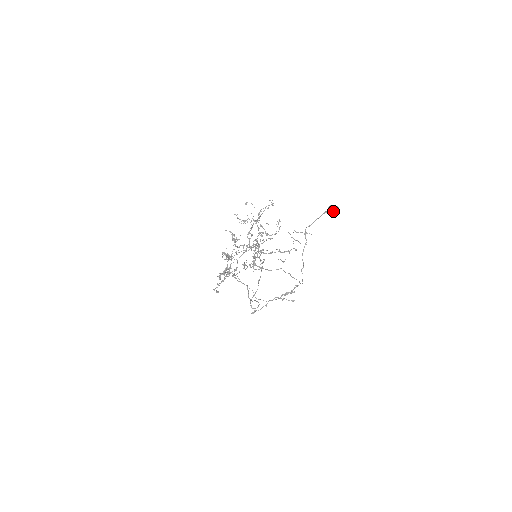
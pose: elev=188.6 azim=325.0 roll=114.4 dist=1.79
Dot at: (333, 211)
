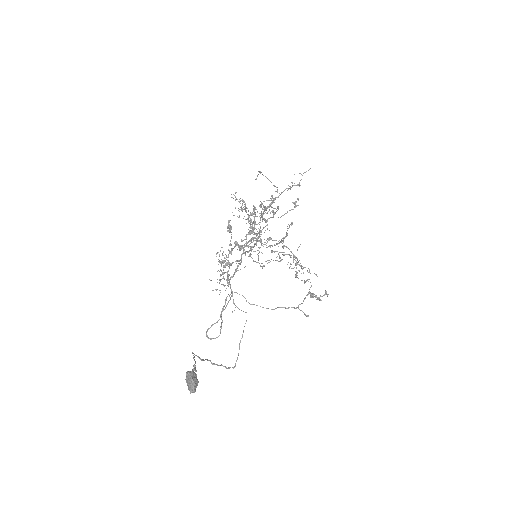
Dot at: (187, 384)
